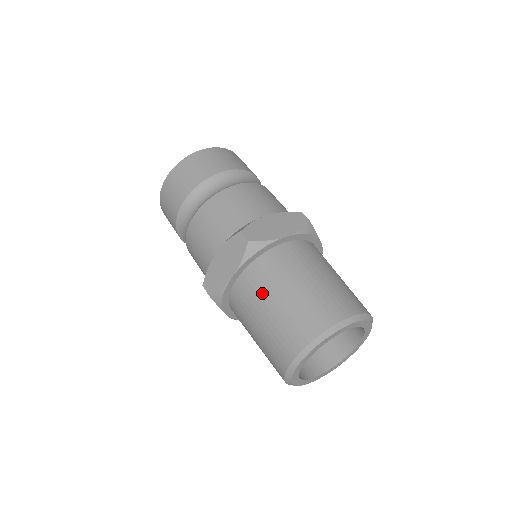
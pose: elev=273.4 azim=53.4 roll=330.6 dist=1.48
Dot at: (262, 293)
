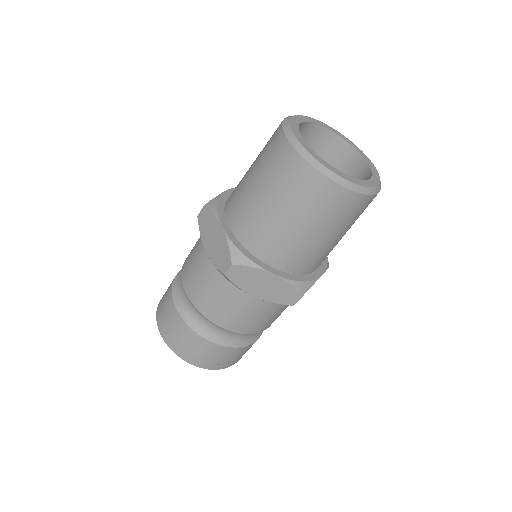
Dot at: (243, 195)
